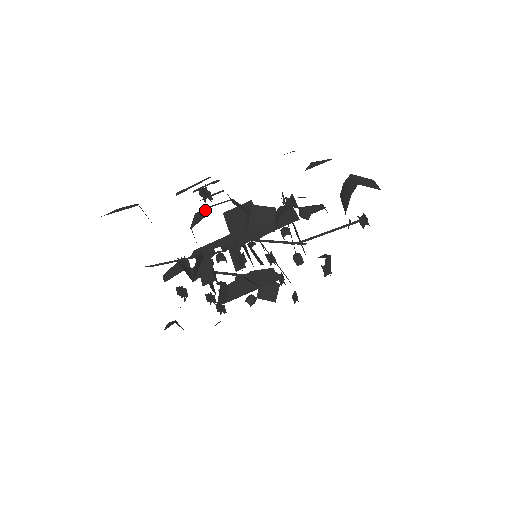
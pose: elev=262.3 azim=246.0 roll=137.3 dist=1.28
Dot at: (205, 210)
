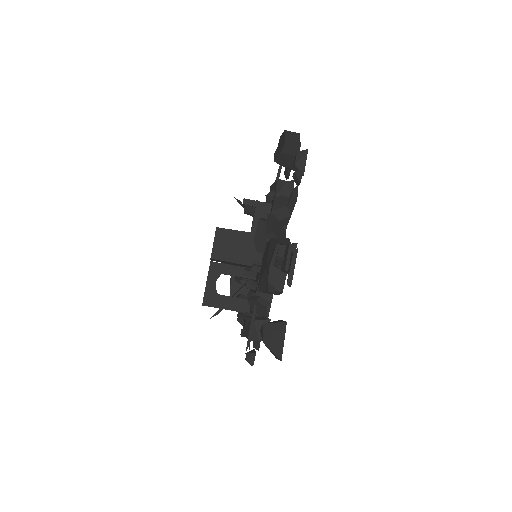
Dot at: (275, 271)
